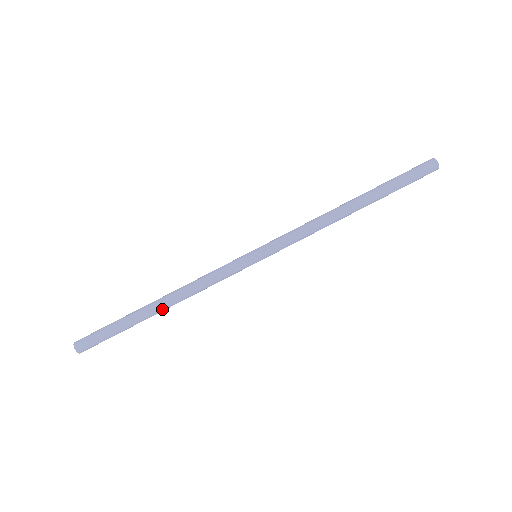
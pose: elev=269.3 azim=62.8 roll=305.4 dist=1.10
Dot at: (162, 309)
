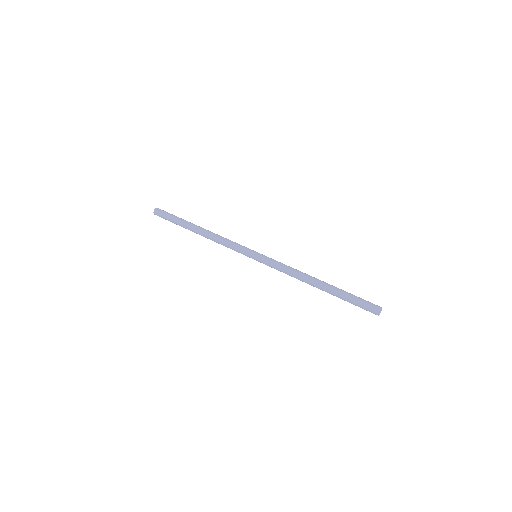
Dot at: (198, 233)
